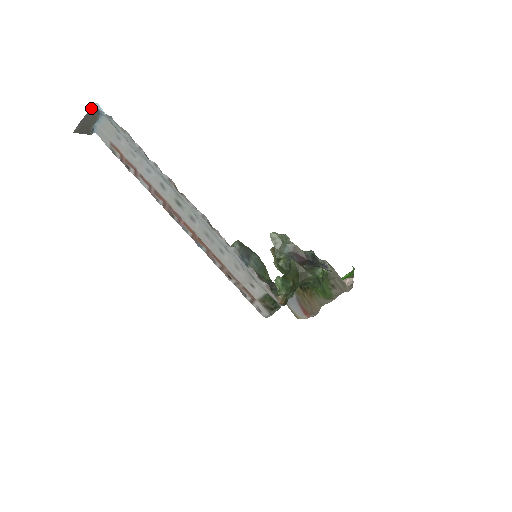
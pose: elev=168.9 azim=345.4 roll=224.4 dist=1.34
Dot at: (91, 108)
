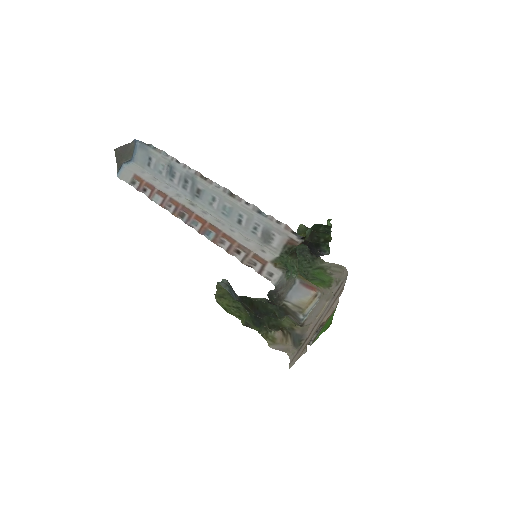
Dot at: (134, 143)
